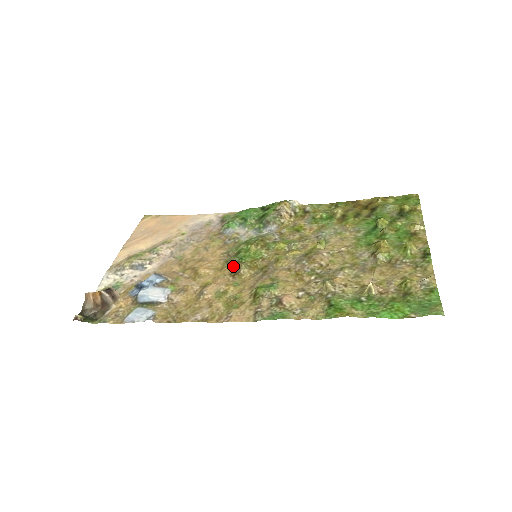
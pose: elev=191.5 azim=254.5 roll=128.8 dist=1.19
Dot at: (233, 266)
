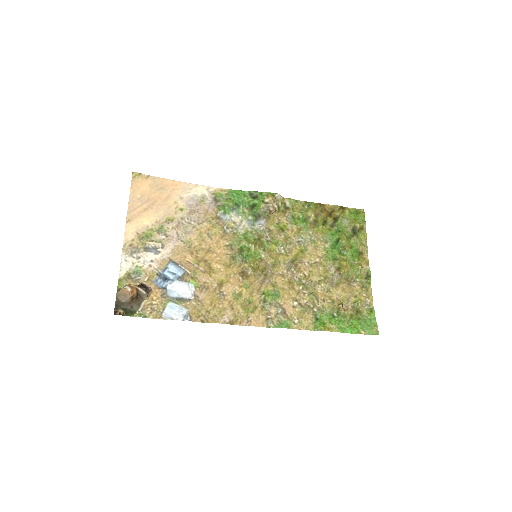
Dot at: (239, 264)
